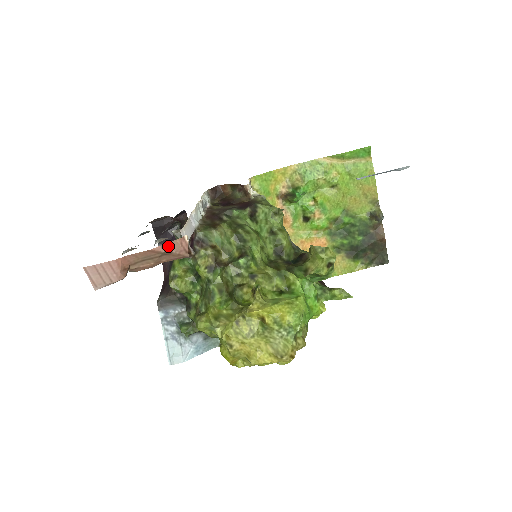
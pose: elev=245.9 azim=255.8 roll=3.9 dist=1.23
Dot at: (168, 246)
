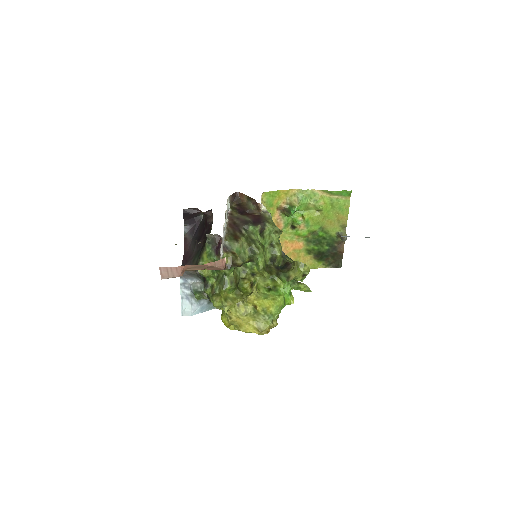
Dot at: (214, 263)
